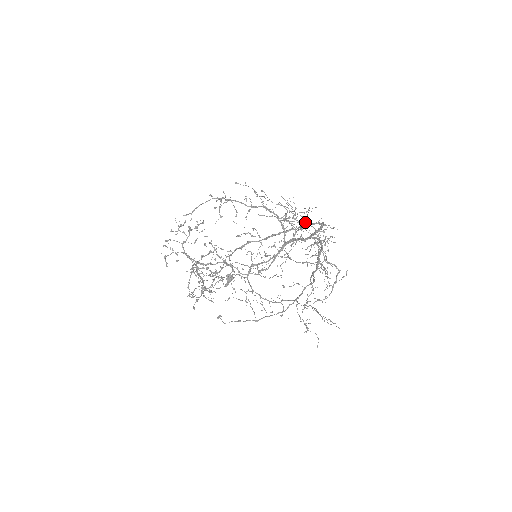
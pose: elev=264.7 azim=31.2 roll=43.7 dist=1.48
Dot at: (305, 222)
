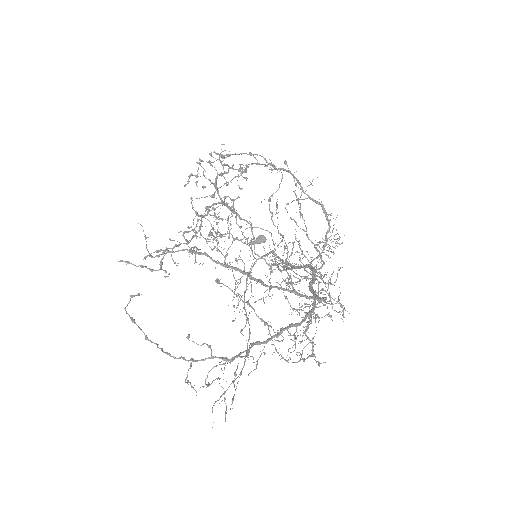
Dot at: (320, 273)
